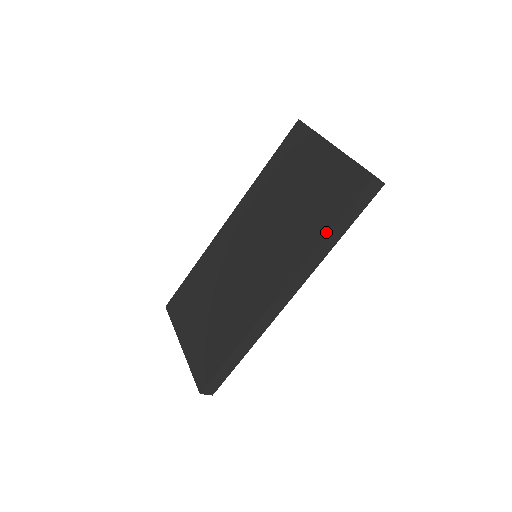
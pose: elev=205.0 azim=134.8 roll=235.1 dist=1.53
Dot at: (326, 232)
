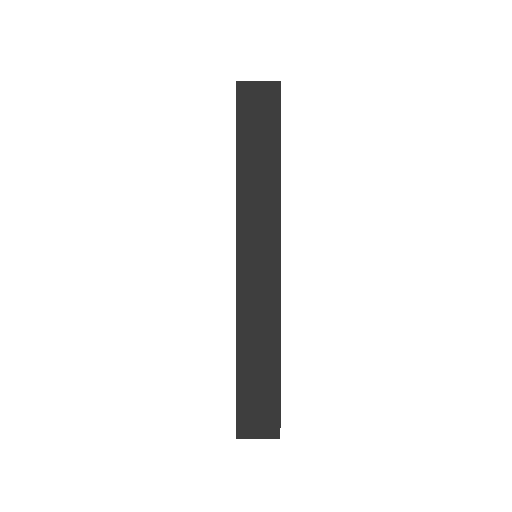
Dot at: occluded
